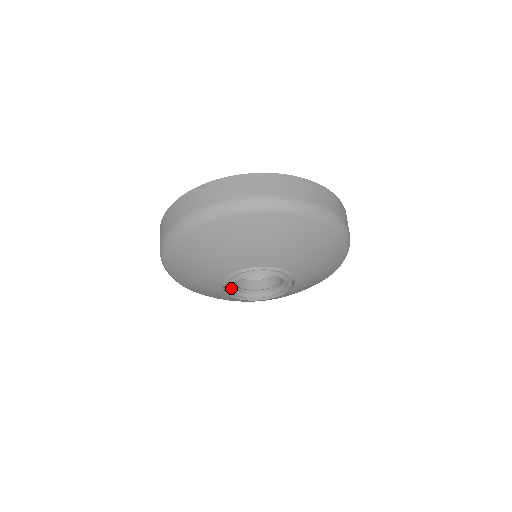
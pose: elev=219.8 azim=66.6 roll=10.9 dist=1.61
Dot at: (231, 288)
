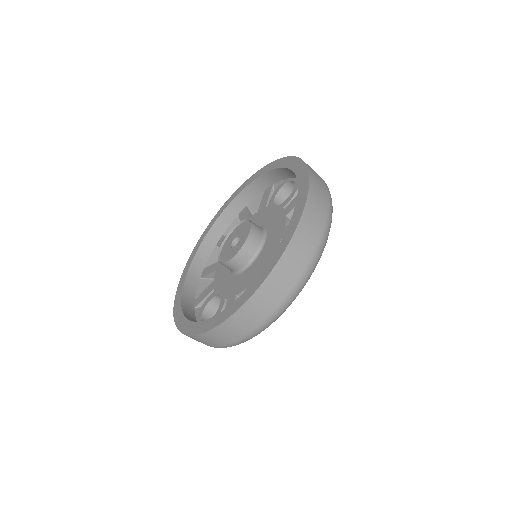
Dot at: occluded
